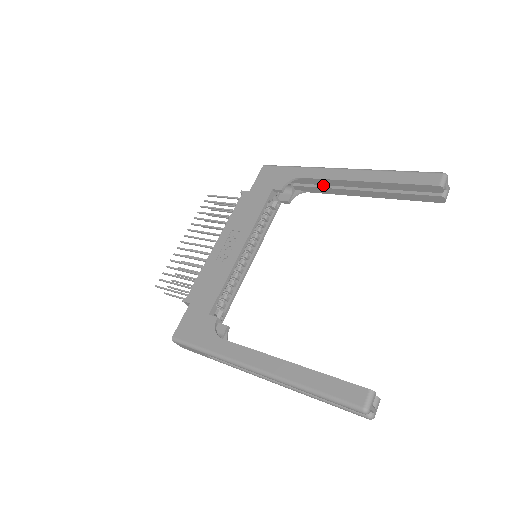
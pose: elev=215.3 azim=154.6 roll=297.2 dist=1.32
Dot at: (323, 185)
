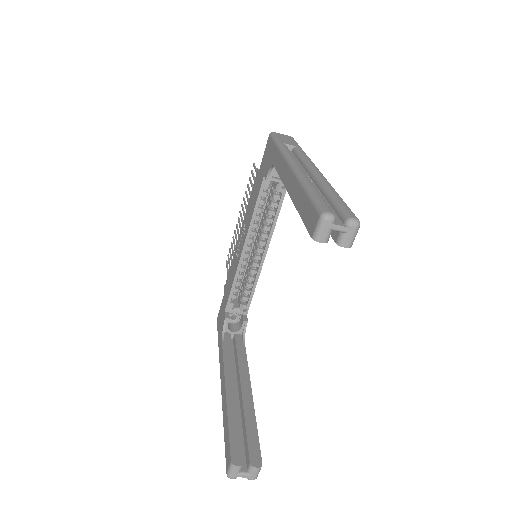
Dot at: occluded
